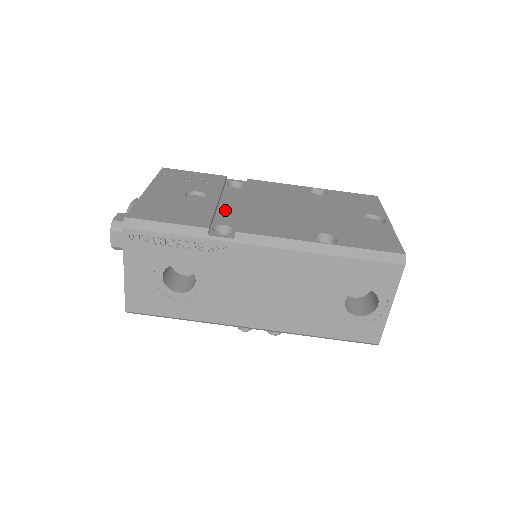
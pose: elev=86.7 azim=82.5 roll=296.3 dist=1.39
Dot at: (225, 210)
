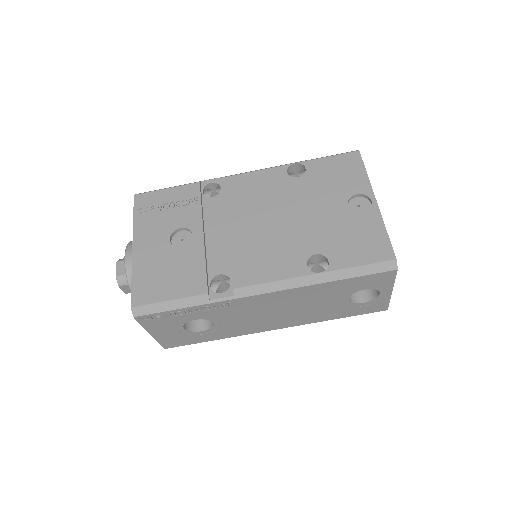
Dot at: (214, 247)
